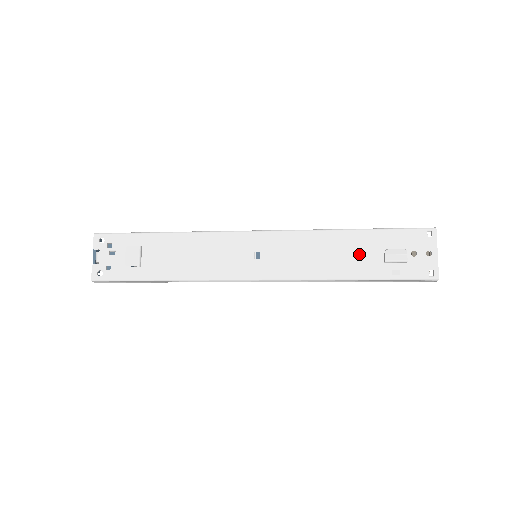
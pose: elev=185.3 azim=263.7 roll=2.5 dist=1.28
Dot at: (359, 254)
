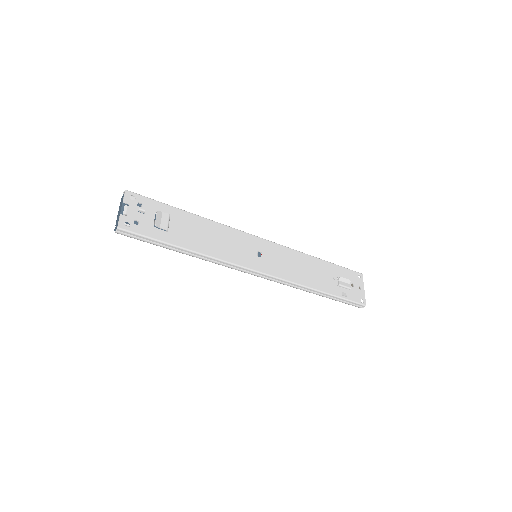
Dot at: (323, 275)
